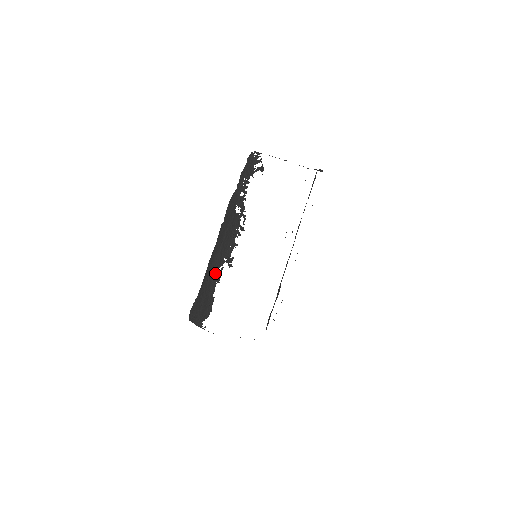
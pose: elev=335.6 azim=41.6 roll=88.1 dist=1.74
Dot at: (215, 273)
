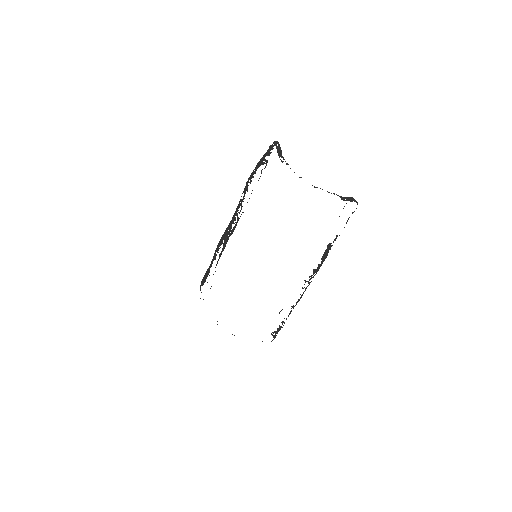
Dot at: (217, 249)
